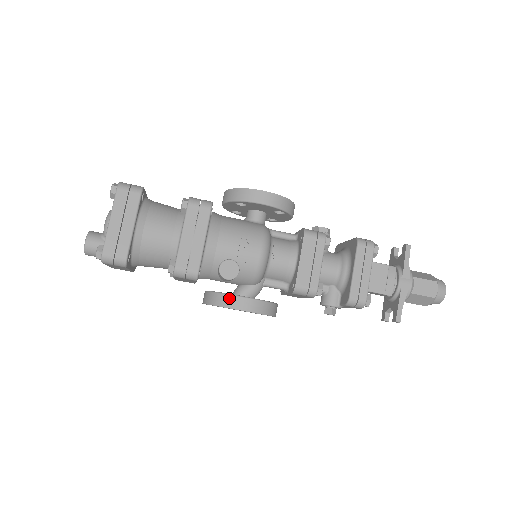
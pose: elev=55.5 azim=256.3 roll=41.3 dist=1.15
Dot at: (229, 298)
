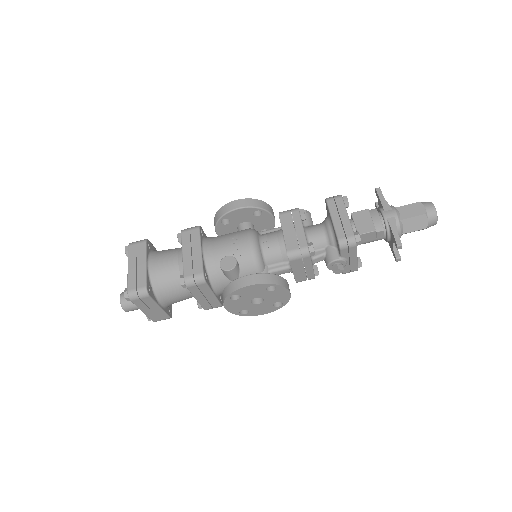
Dot at: (235, 283)
